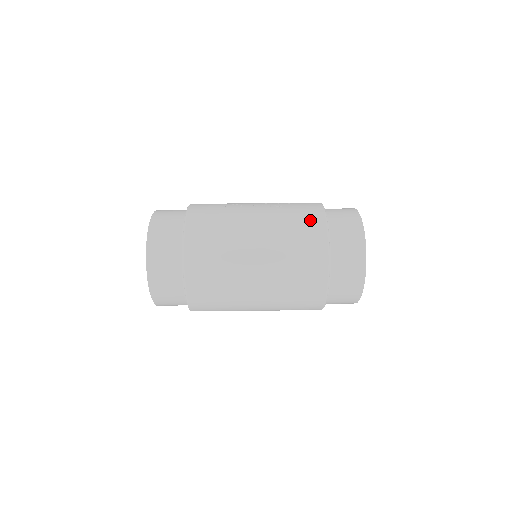
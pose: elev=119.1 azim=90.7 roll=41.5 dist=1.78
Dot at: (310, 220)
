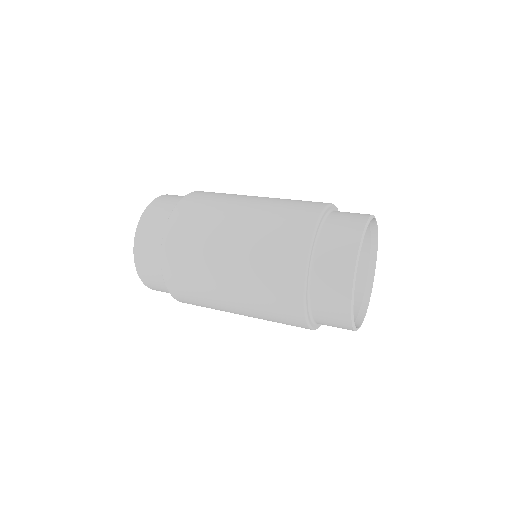
Dot at: occluded
